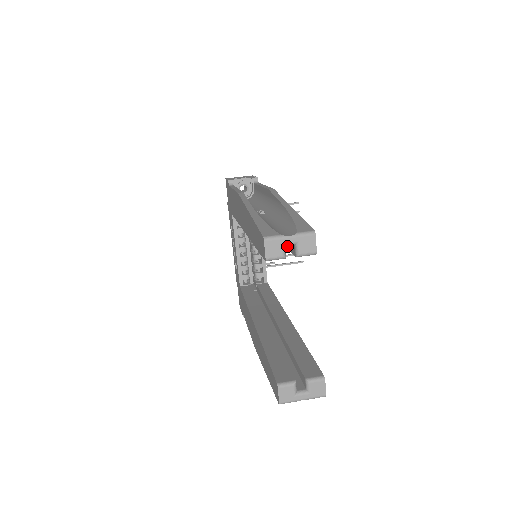
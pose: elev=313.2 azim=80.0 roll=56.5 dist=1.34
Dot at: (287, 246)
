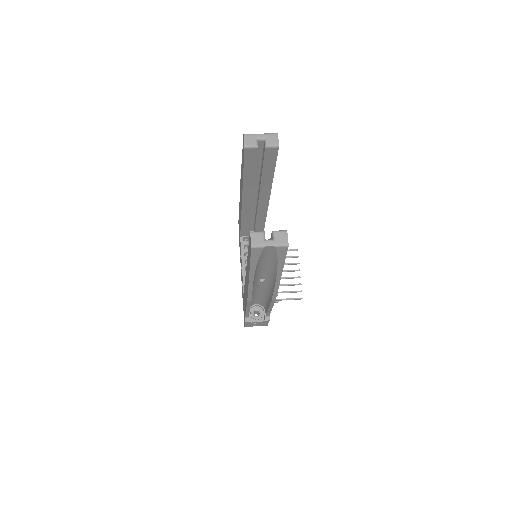
Dot at: (263, 159)
